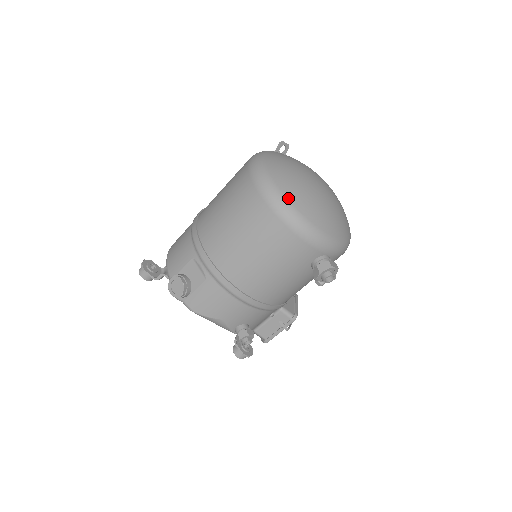
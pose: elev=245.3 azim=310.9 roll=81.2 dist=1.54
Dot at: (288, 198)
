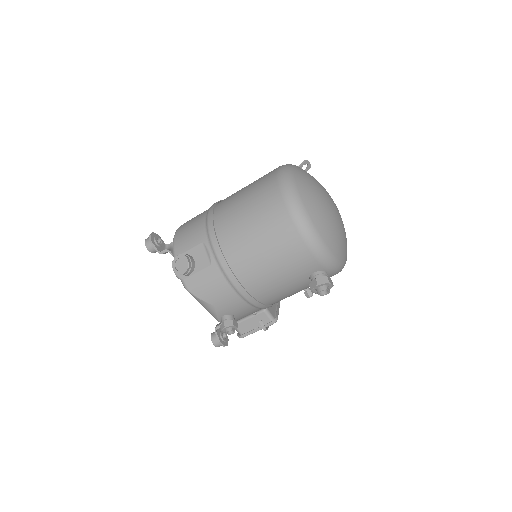
Dot at: (308, 212)
